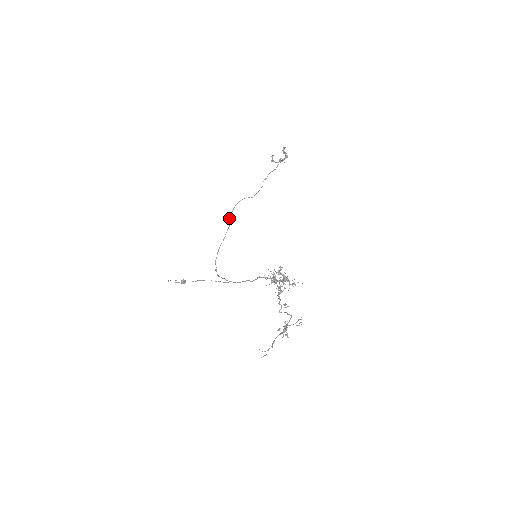
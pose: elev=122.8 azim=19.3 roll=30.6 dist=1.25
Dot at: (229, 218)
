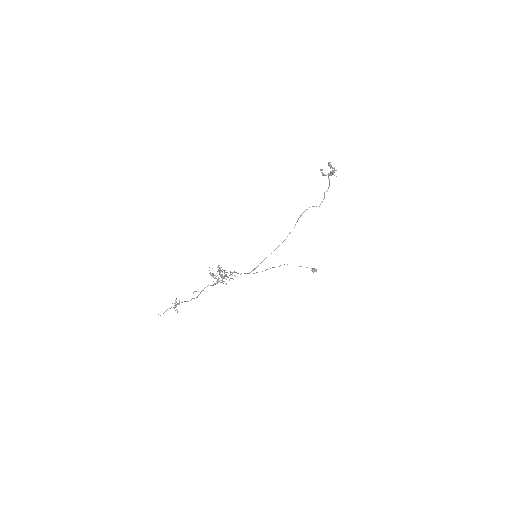
Dot at: (296, 222)
